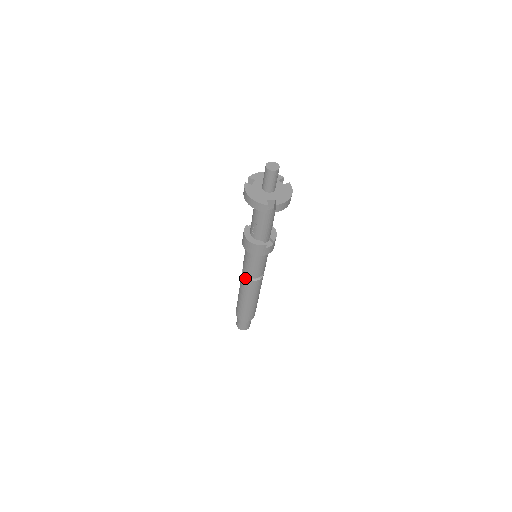
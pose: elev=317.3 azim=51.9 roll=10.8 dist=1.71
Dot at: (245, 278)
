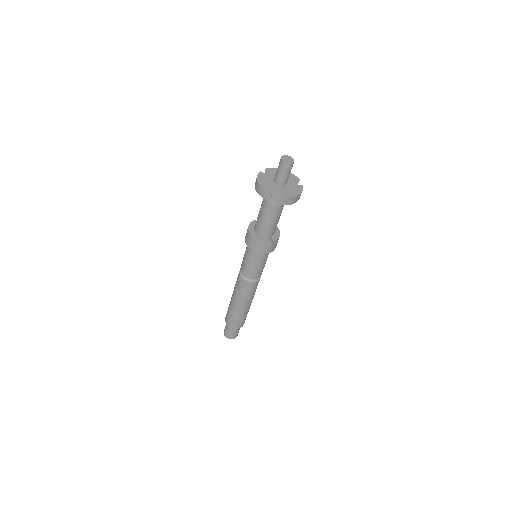
Dot at: (240, 276)
